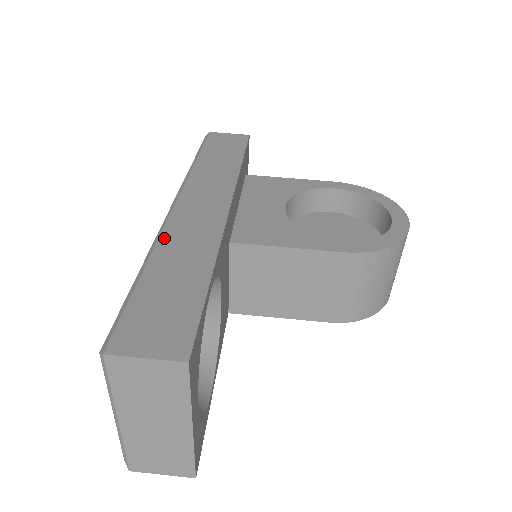
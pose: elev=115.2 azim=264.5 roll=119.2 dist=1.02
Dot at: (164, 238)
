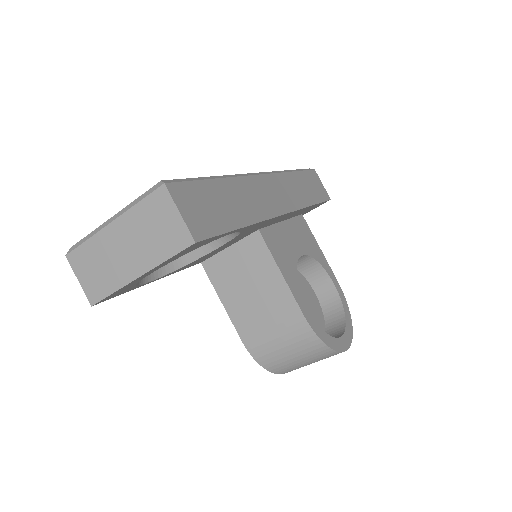
Dot at: (242, 180)
